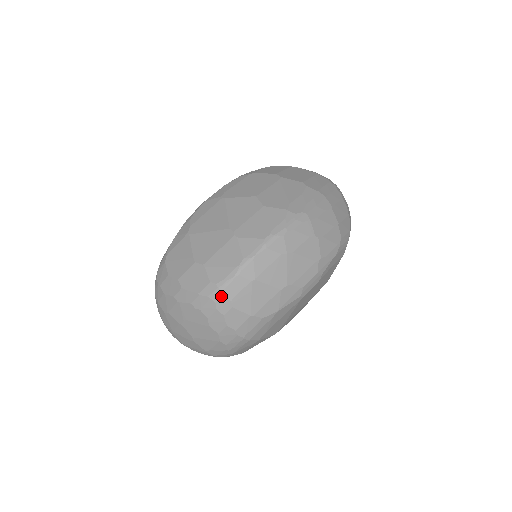
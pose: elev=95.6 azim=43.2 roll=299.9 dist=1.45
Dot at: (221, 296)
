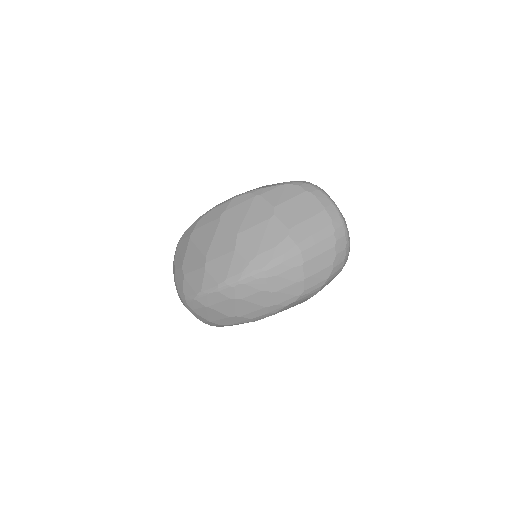
Dot at: (187, 304)
